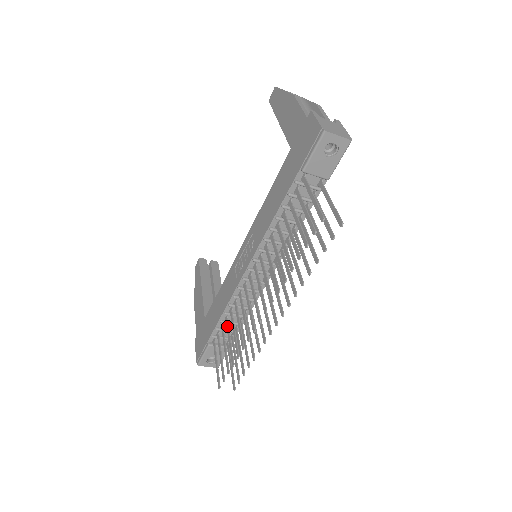
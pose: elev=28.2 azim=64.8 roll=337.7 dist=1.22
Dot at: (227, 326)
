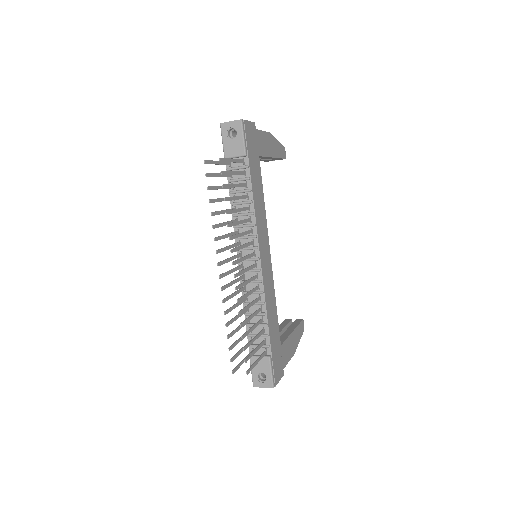
Dot at: occluded
